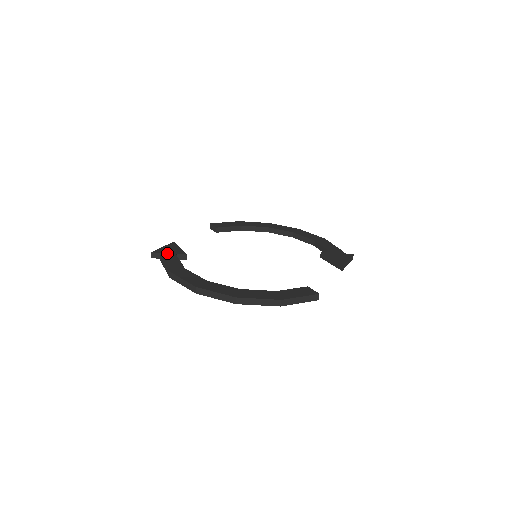
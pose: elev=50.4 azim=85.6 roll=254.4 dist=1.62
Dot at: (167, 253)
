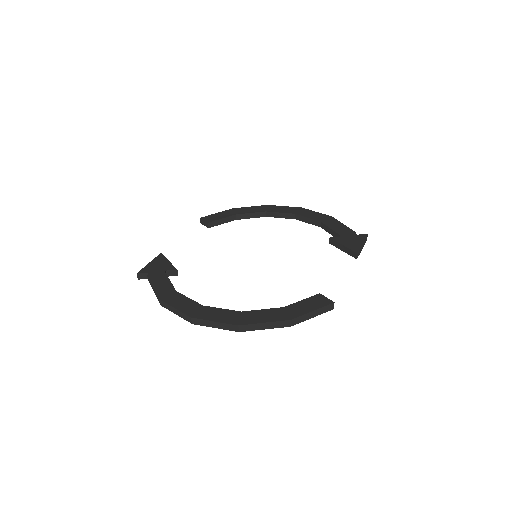
Dot at: (154, 272)
